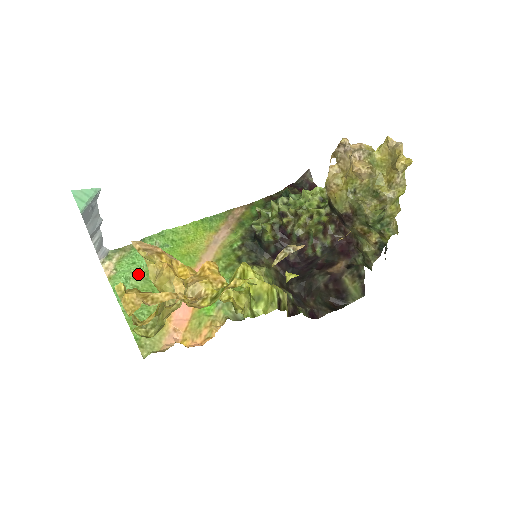
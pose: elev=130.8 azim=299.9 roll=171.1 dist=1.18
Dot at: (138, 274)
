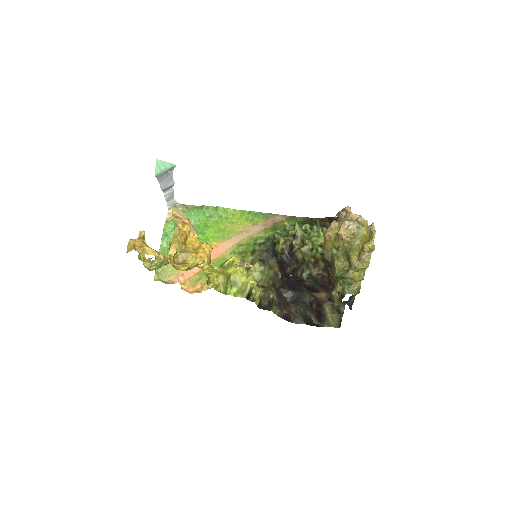
Dot at: occluded
